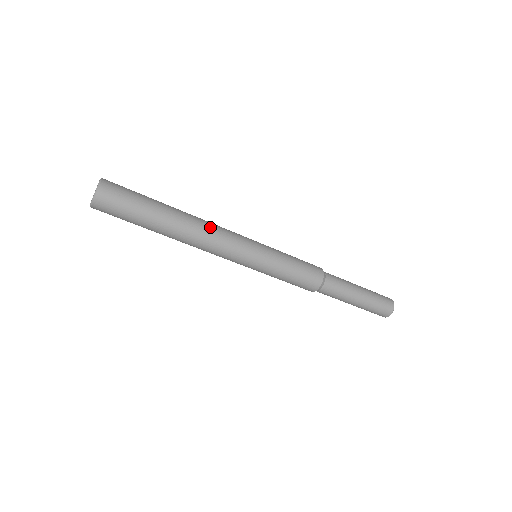
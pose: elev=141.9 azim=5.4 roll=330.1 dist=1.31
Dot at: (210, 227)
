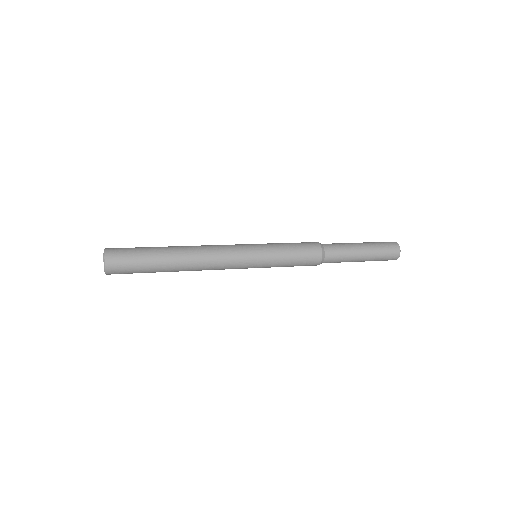
Dot at: (205, 246)
